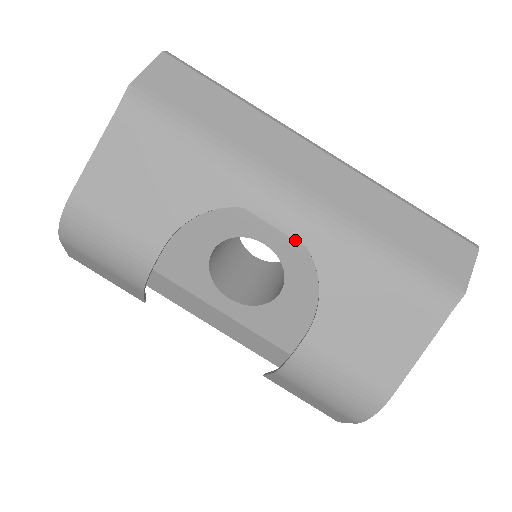
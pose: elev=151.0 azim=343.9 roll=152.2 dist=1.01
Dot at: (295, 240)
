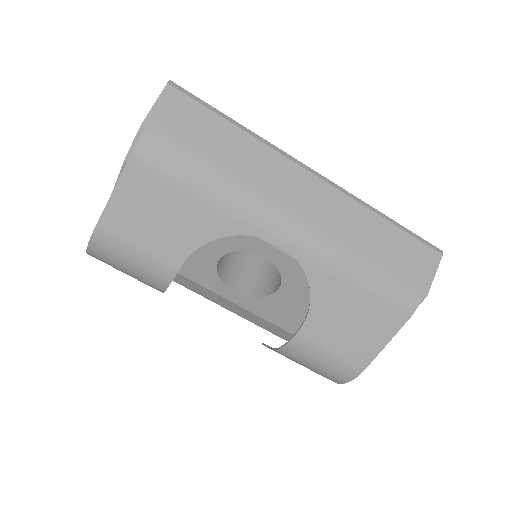
Dot at: (291, 257)
